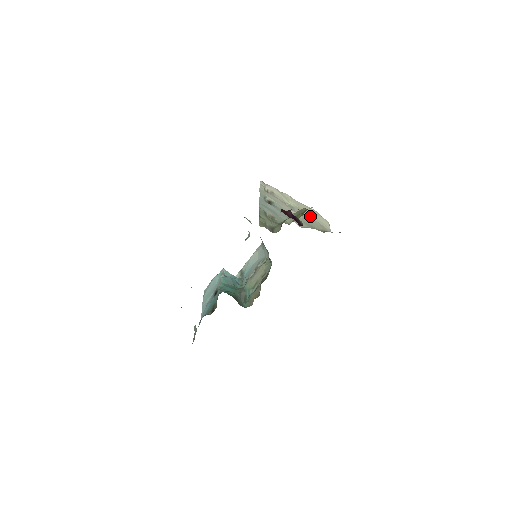
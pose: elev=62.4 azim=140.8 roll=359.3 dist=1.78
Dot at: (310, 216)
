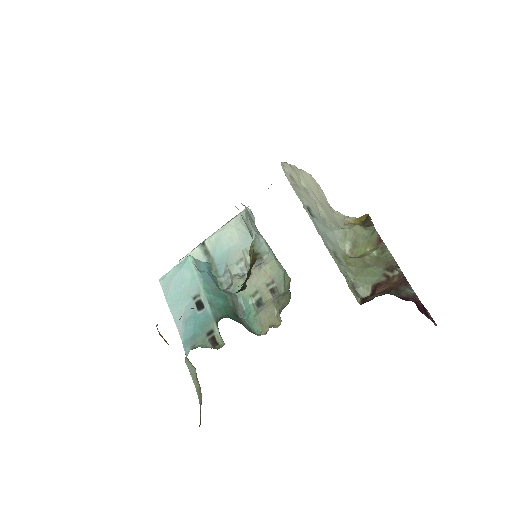
Dot at: (318, 195)
